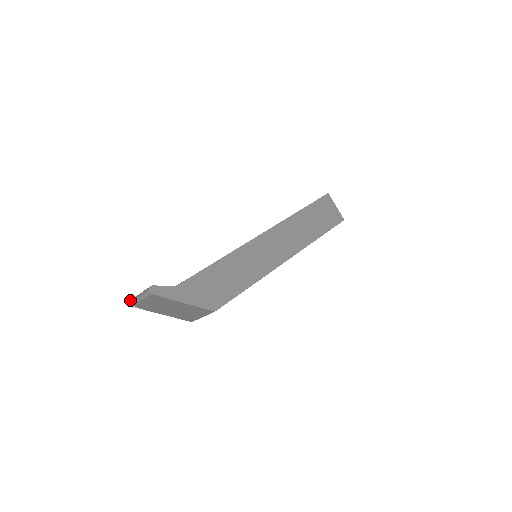
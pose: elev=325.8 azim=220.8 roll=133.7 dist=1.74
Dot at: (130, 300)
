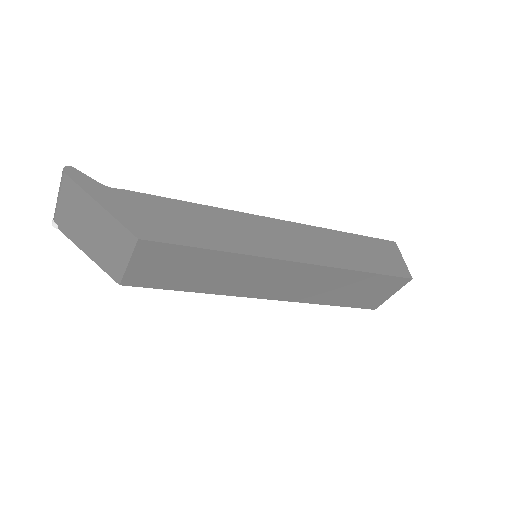
Dot at: occluded
